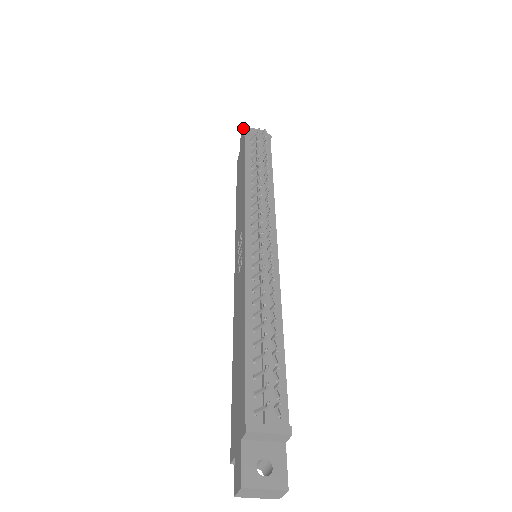
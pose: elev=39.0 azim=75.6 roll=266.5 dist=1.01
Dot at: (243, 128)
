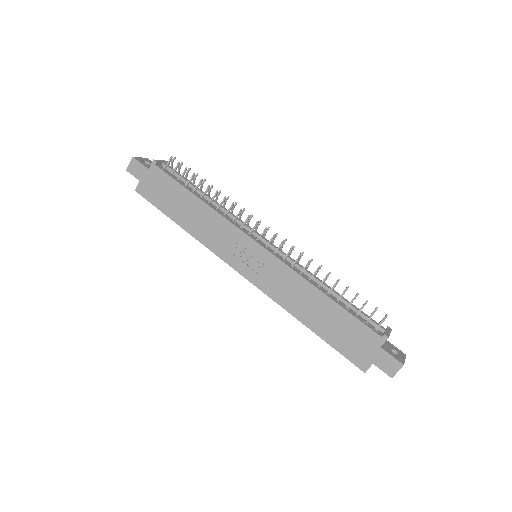
Dot at: (134, 159)
